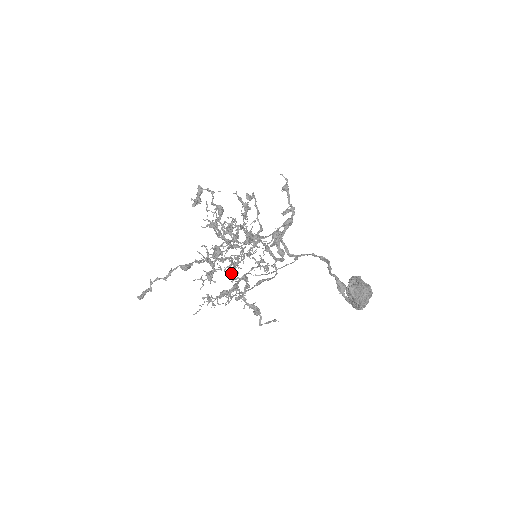
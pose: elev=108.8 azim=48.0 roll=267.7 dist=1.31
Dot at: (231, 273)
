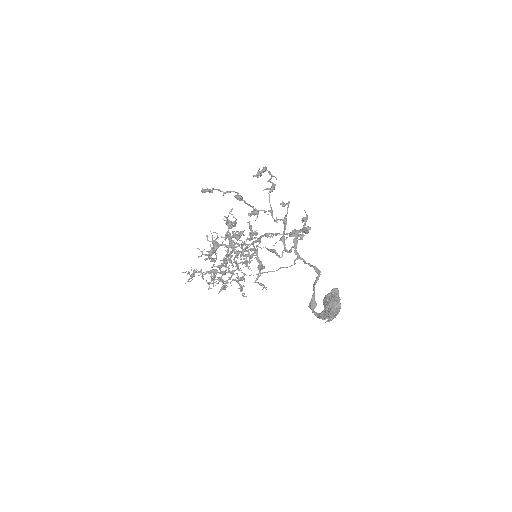
Dot at: (222, 266)
